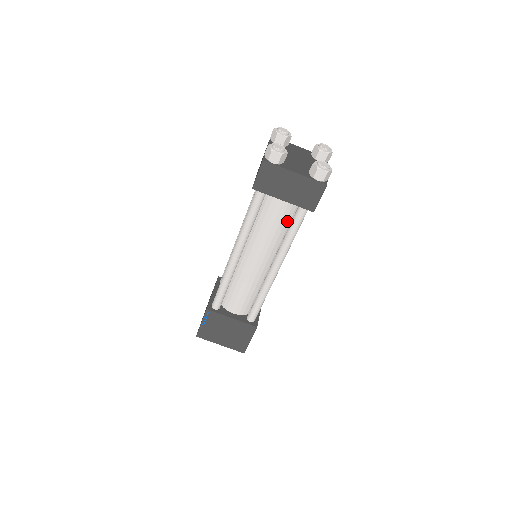
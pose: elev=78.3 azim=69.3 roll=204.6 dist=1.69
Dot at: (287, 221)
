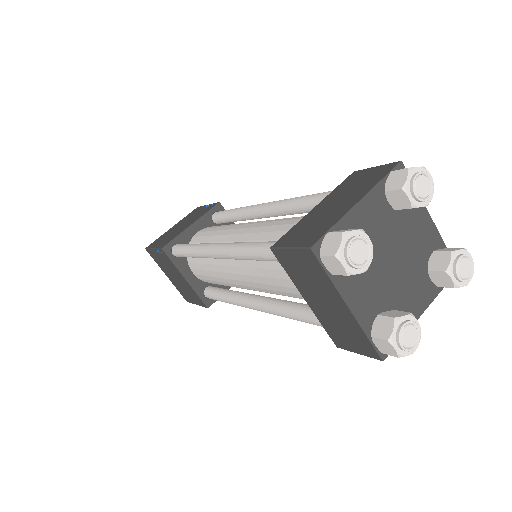
Dot at: occluded
